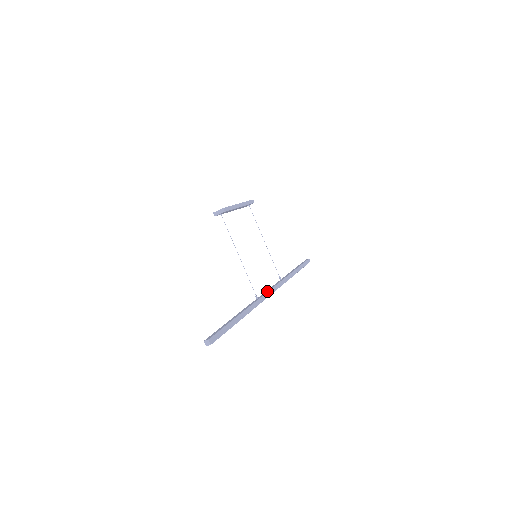
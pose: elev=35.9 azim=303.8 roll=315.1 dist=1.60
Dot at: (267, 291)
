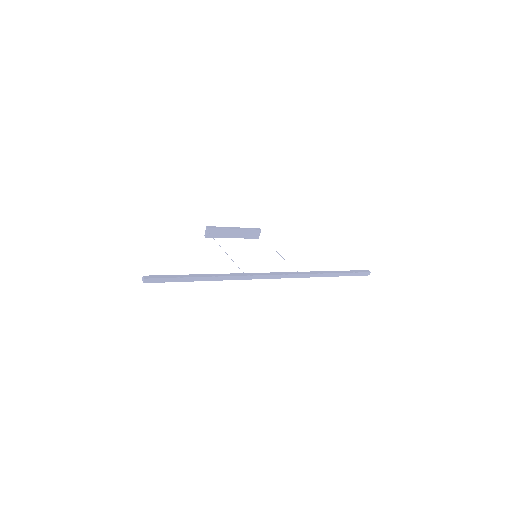
Dot at: (265, 273)
